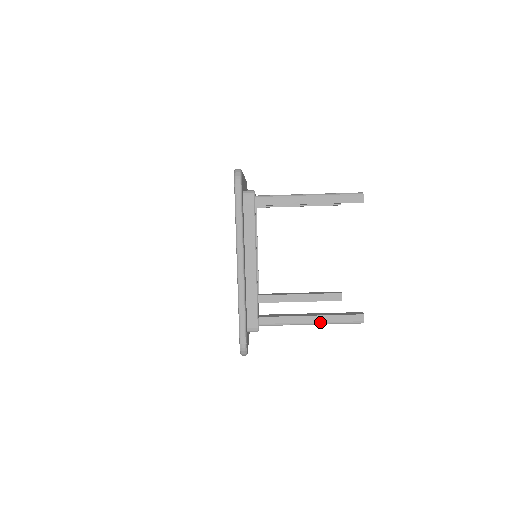
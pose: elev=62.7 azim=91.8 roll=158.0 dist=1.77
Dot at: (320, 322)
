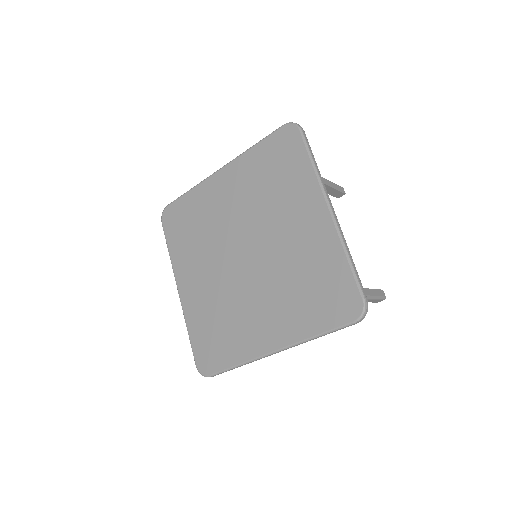
Dot at: occluded
